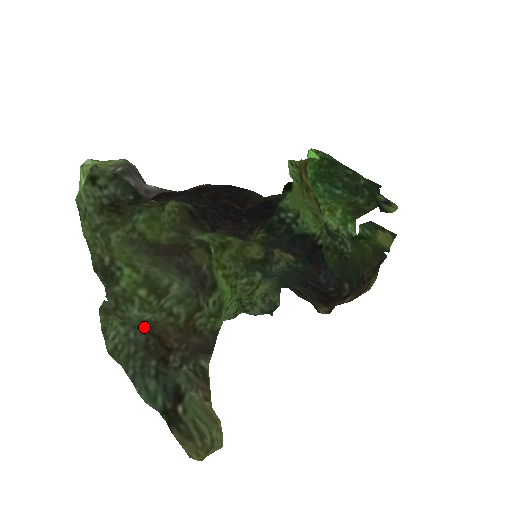
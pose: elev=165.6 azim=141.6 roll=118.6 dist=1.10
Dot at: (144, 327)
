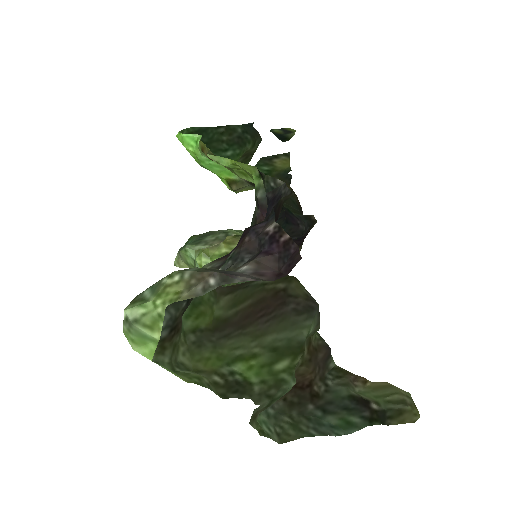
Dot at: occluded
